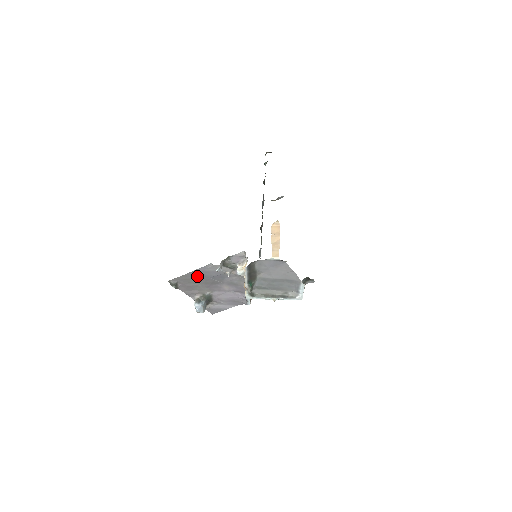
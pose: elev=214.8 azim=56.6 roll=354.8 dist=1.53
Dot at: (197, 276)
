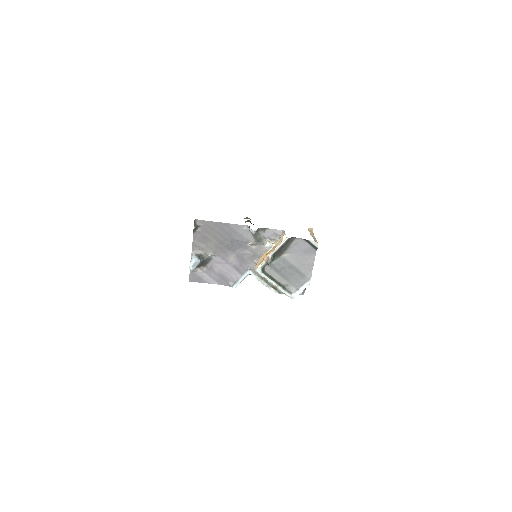
Dot at: (223, 231)
